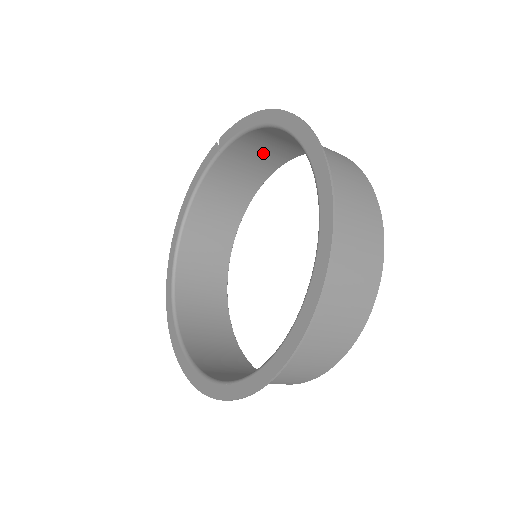
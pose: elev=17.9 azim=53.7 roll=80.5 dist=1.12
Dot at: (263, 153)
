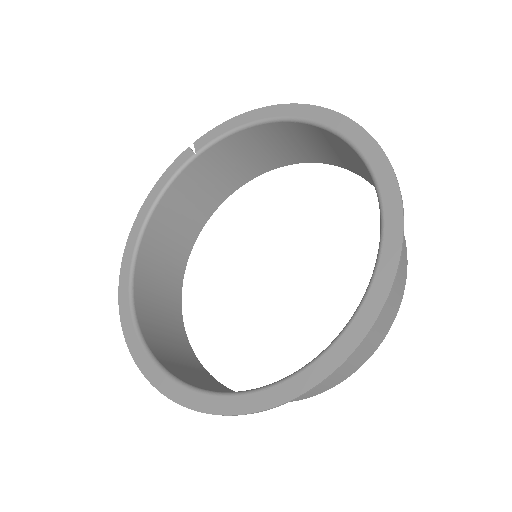
Dot at: (237, 163)
